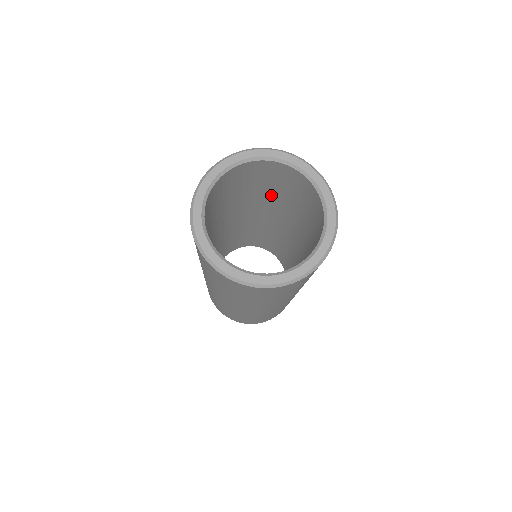
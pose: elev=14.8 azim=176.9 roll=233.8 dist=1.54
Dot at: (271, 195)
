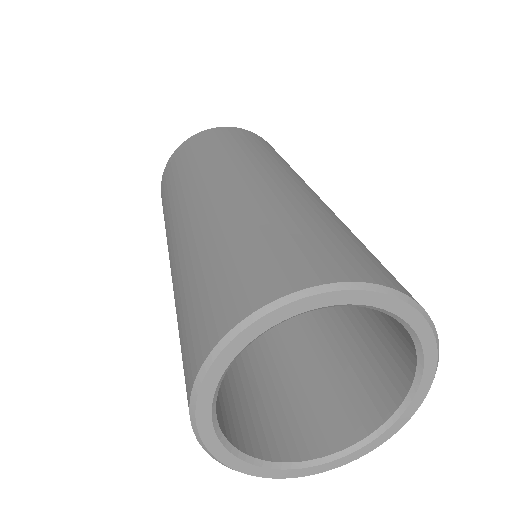
Dot at: occluded
